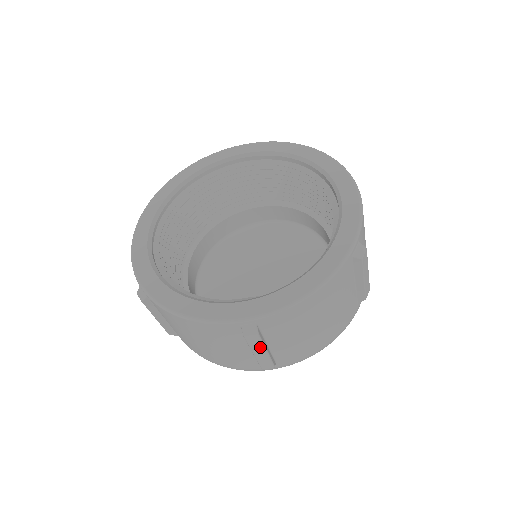
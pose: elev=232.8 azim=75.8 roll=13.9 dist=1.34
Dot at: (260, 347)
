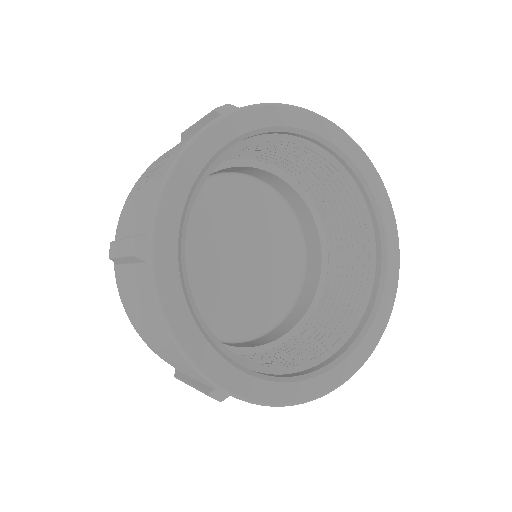
Dot at: occluded
